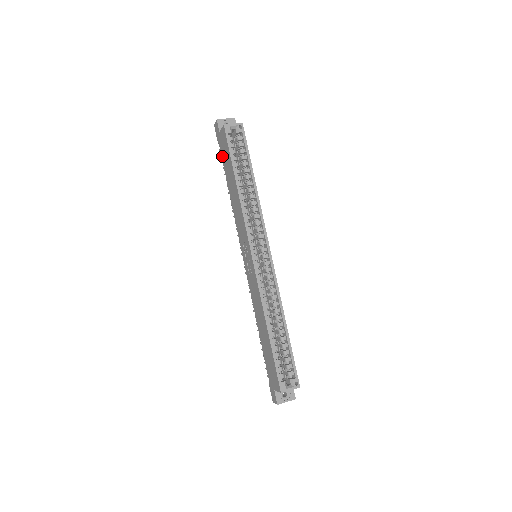
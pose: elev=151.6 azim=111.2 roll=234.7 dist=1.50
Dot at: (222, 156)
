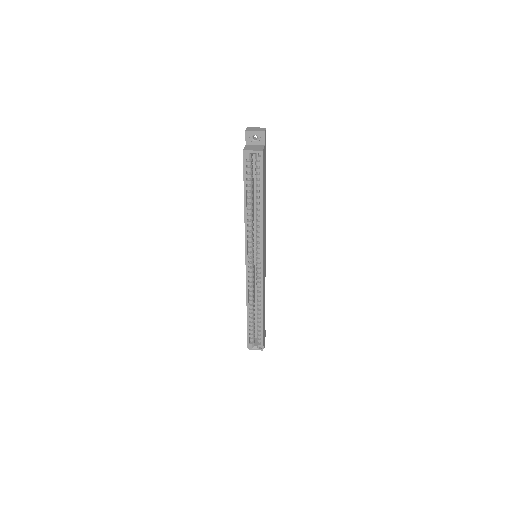
Dot at: occluded
